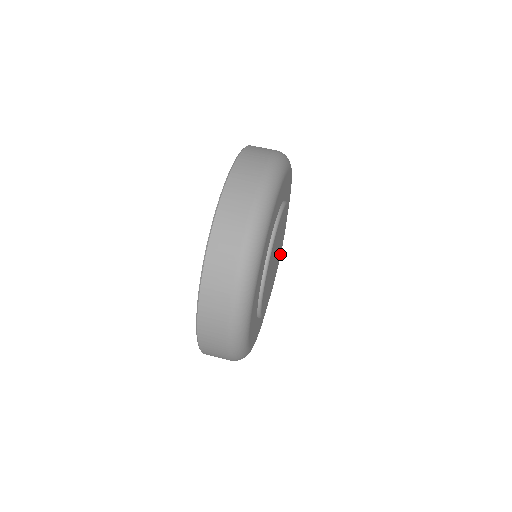
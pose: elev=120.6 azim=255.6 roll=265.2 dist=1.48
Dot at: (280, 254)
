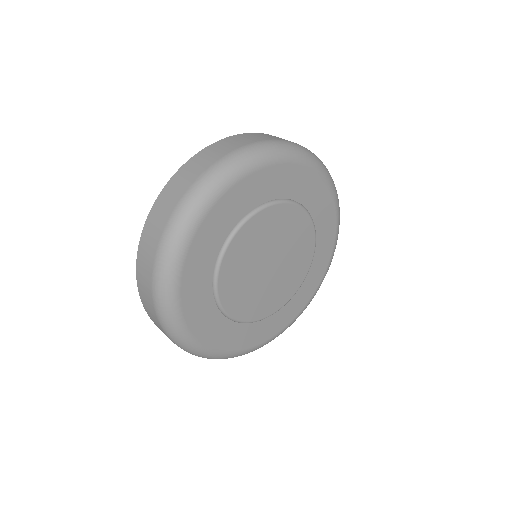
Dot at: (279, 307)
